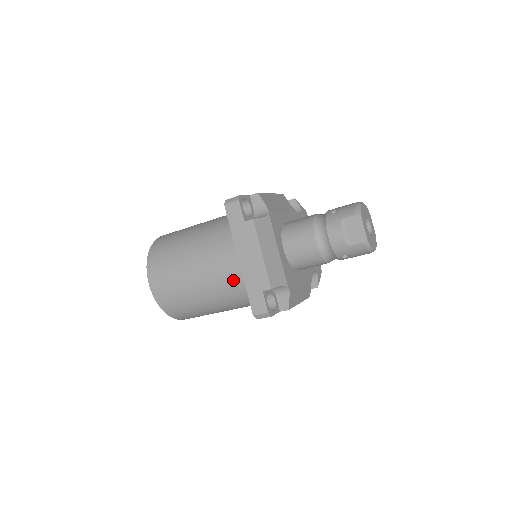
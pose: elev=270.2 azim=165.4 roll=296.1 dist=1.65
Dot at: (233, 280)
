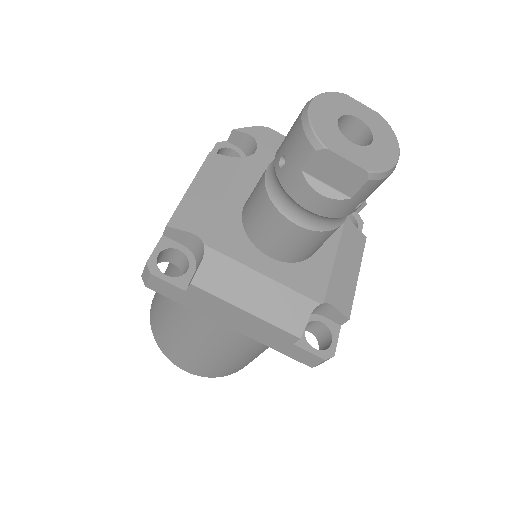
Dot at: occluded
